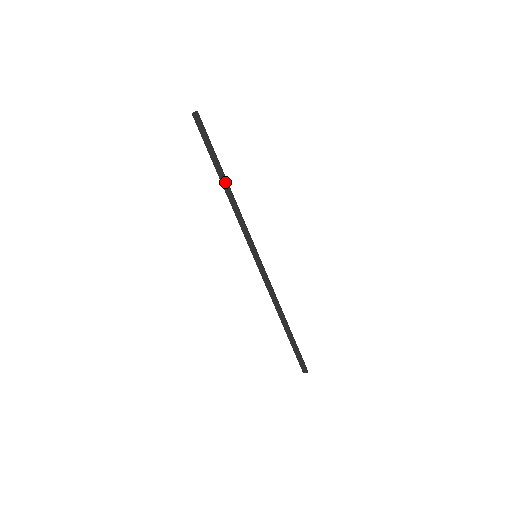
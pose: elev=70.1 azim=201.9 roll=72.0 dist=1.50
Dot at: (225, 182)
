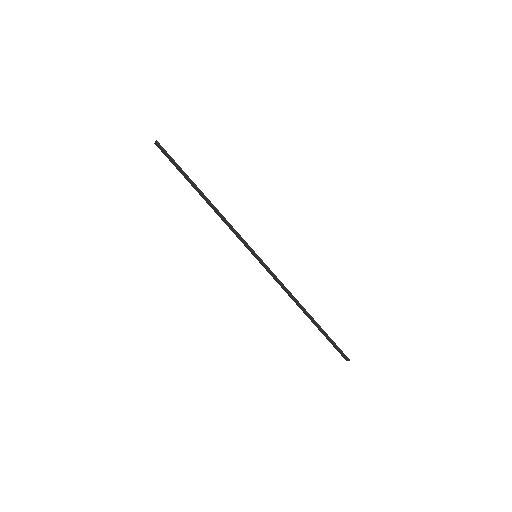
Dot at: (203, 196)
